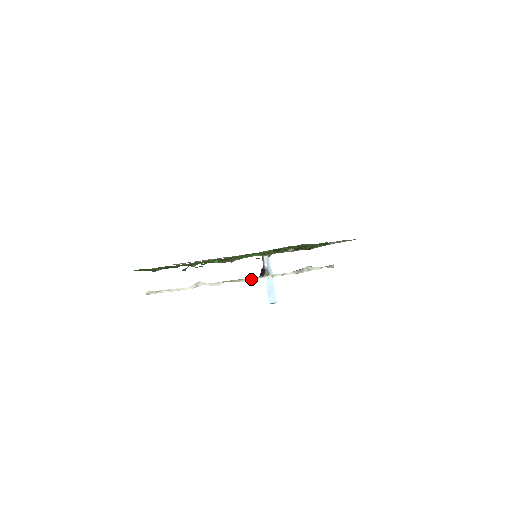
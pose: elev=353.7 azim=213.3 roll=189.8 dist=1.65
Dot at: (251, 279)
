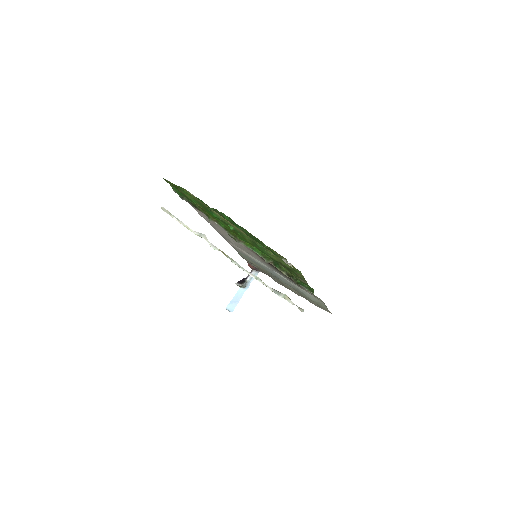
Dot at: (240, 266)
